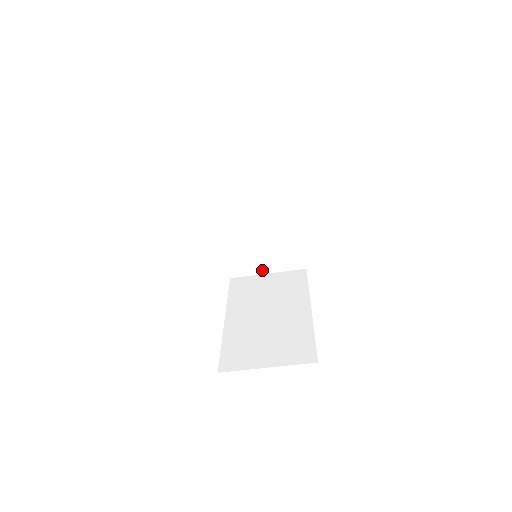
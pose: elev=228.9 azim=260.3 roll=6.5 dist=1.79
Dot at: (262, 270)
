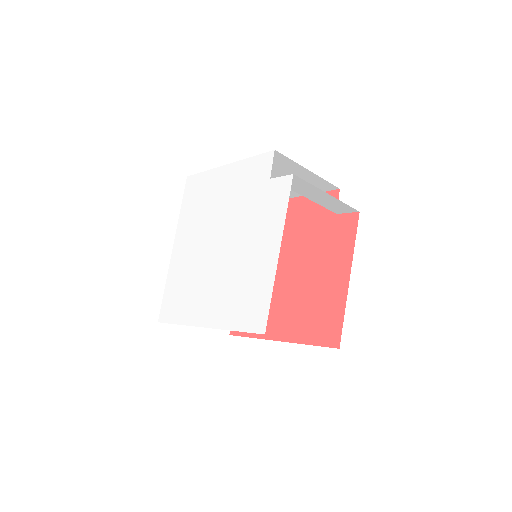
Dot at: occluded
